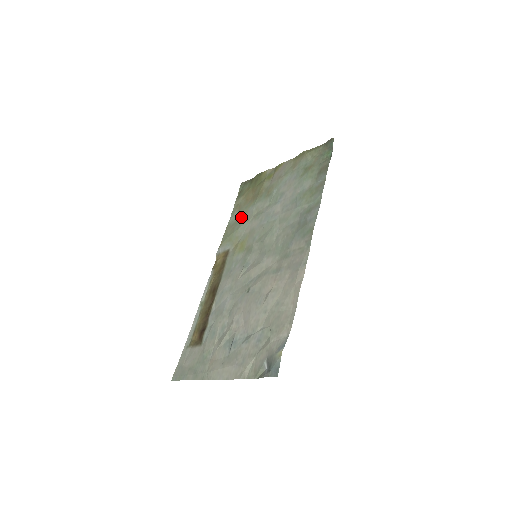
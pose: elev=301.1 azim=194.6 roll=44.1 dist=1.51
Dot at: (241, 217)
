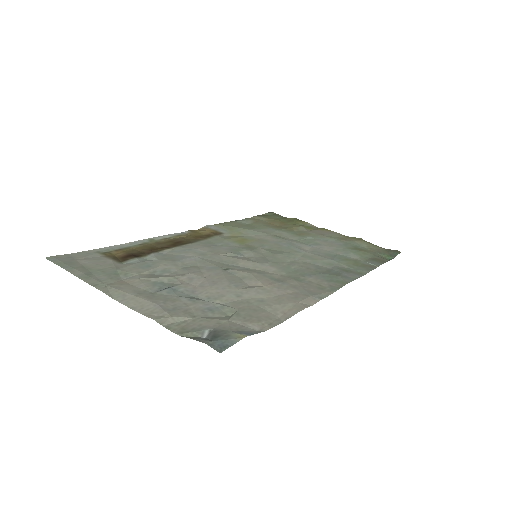
Dot at: (256, 226)
